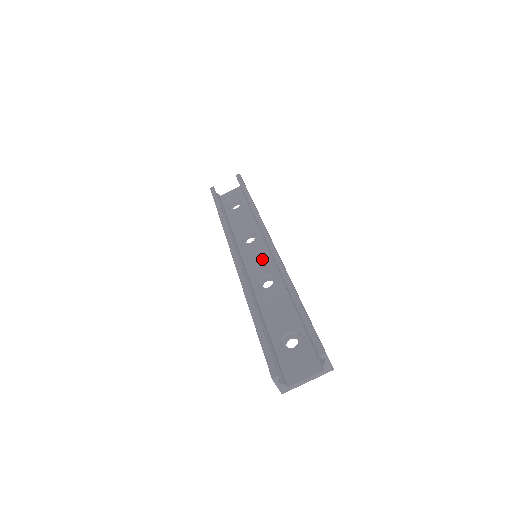
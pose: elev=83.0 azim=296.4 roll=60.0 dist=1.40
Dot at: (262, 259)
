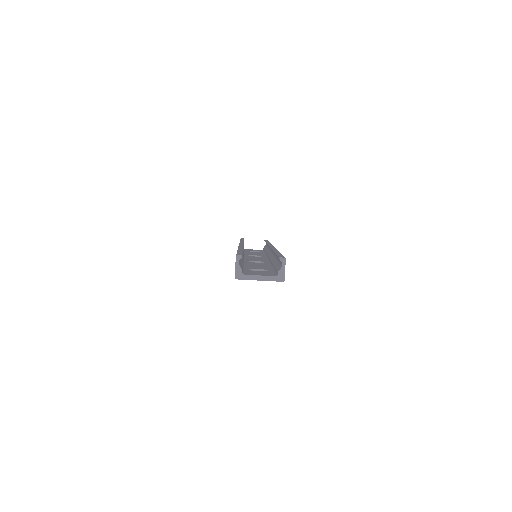
Dot at: (260, 259)
